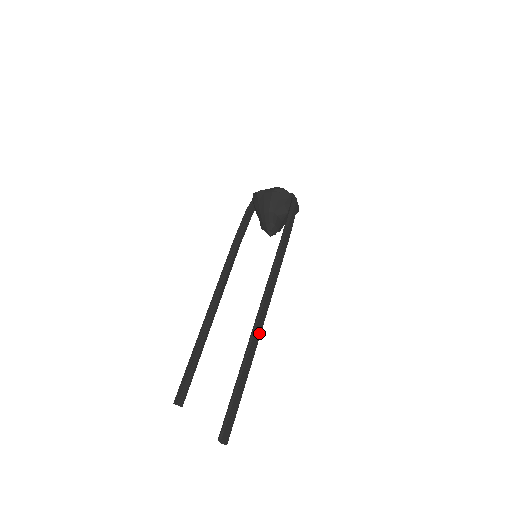
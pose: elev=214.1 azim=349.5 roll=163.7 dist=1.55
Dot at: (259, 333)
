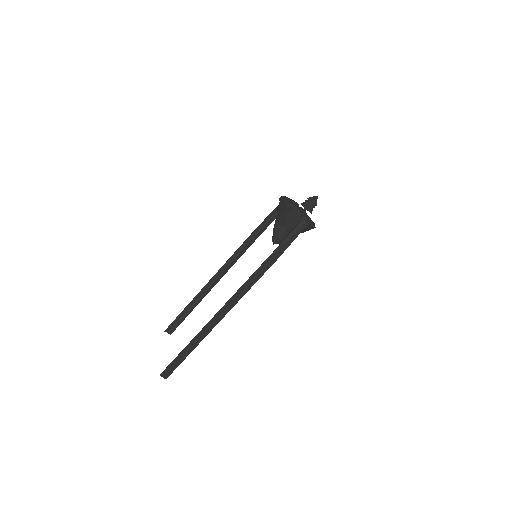
Dot at: (216, 323)
